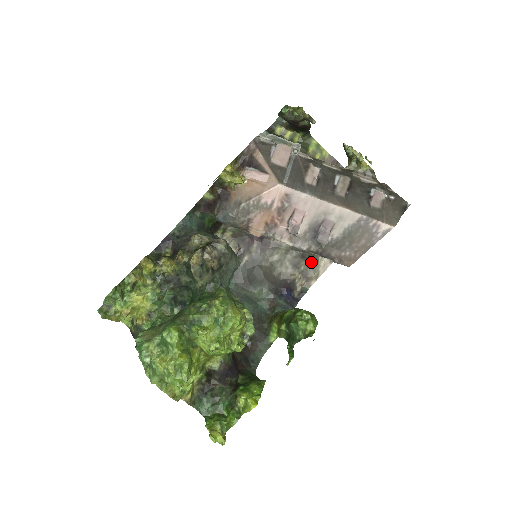
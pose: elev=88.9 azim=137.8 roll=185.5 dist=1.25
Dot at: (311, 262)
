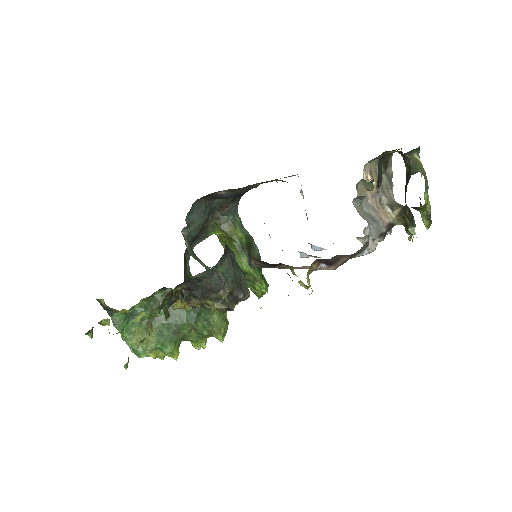
Dot at: occluded
